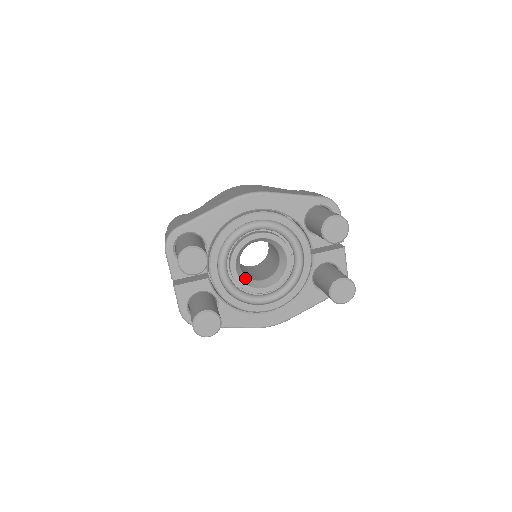
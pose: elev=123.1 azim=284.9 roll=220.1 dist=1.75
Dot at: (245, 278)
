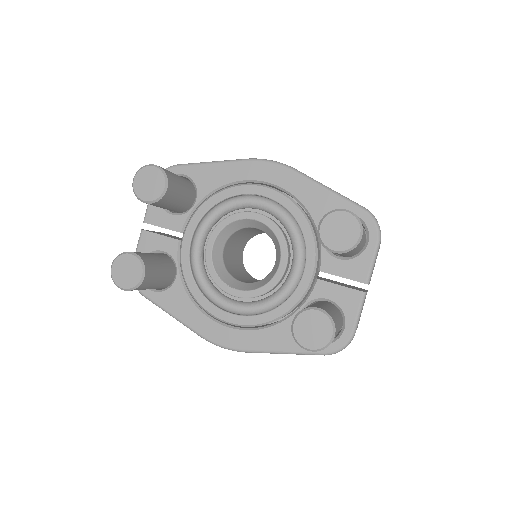
Dot at: (221, 266)
